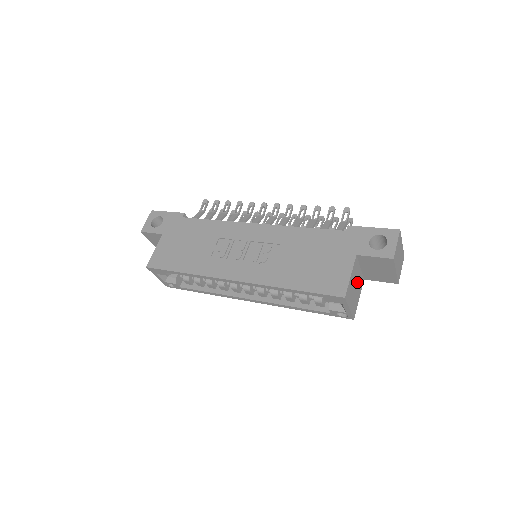
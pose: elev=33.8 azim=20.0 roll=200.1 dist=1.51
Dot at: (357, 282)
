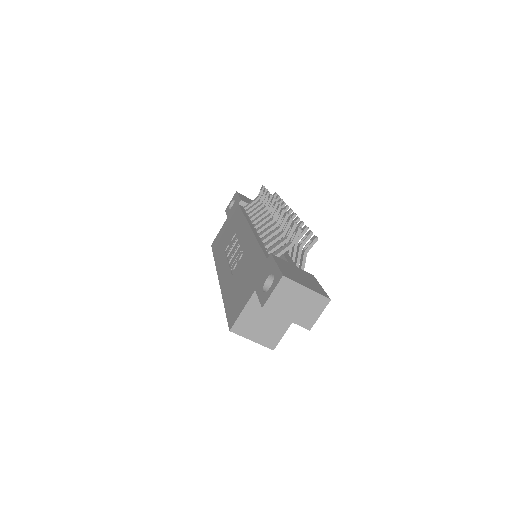
Dot at: (271, 315)
